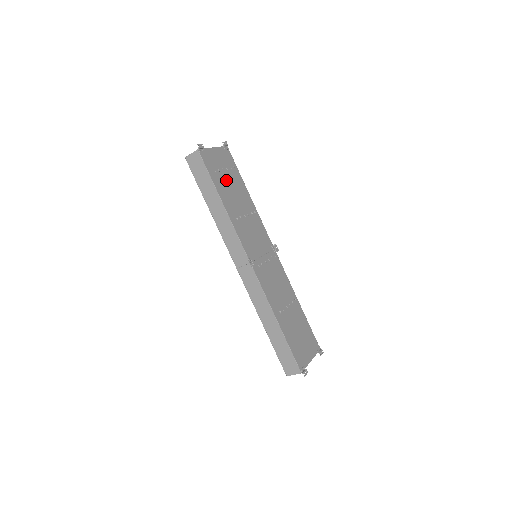
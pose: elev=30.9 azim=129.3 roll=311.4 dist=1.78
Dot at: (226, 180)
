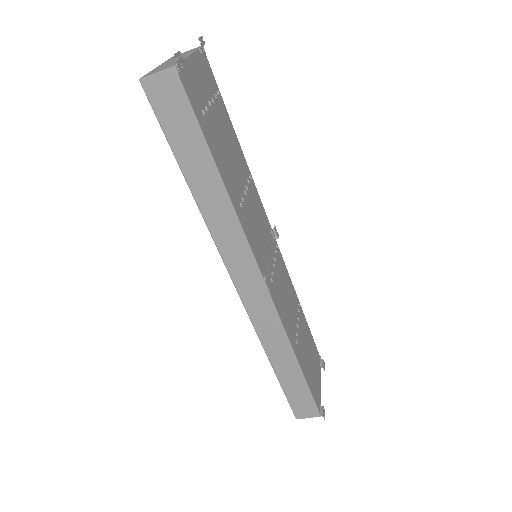
Dot at: (216, 127)
